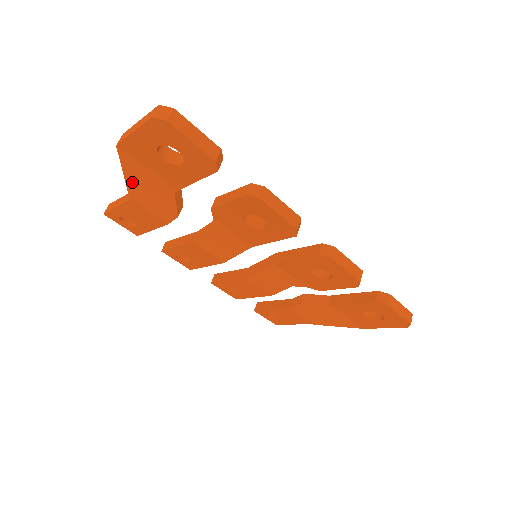
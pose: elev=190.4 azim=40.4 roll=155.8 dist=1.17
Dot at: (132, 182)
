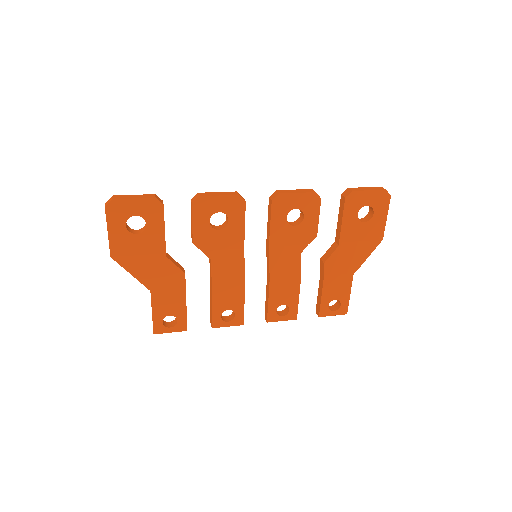
Dot at: (139, 275)
